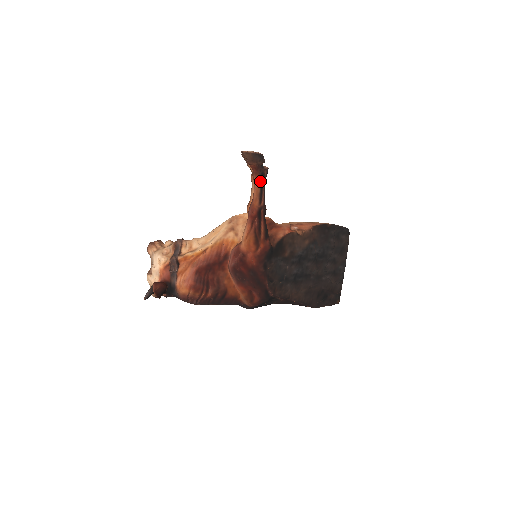
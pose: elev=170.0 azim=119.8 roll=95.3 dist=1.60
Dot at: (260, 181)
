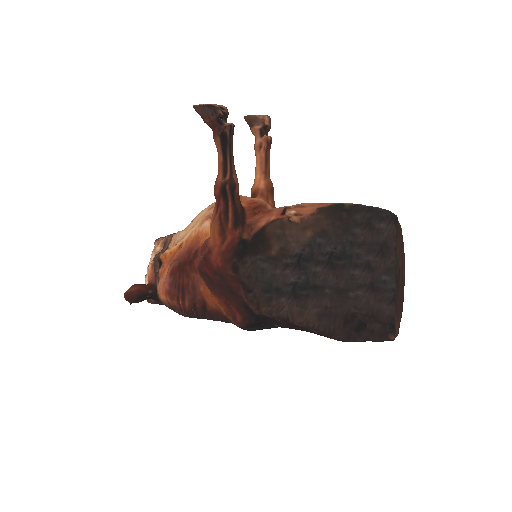
Dot at: (220, 144)
